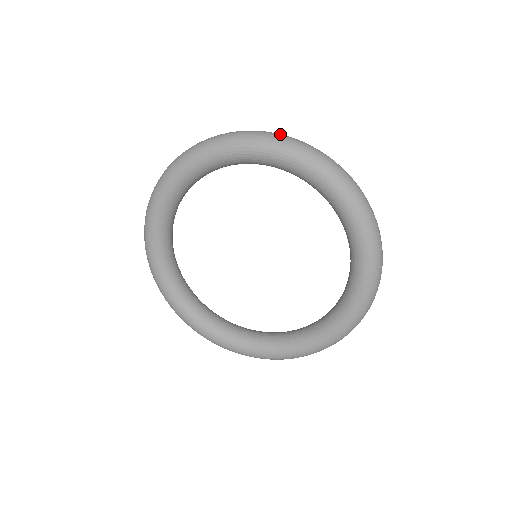
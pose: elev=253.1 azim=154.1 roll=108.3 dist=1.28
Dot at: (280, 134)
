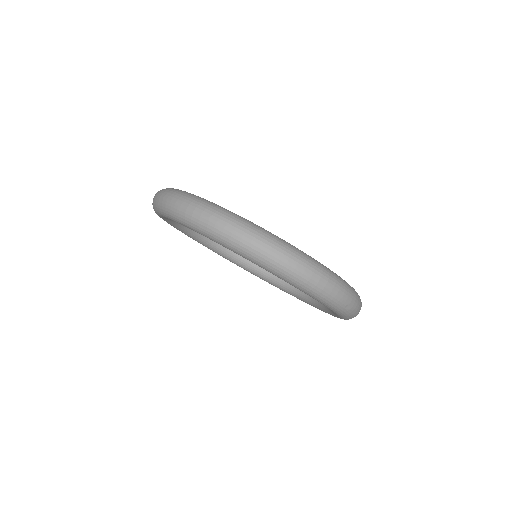
Dot at: (213, 219)
